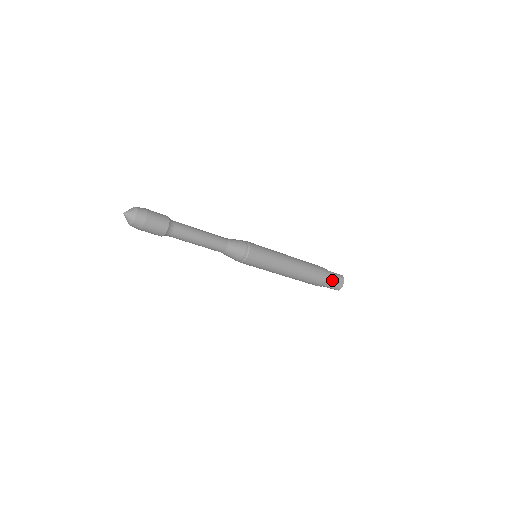
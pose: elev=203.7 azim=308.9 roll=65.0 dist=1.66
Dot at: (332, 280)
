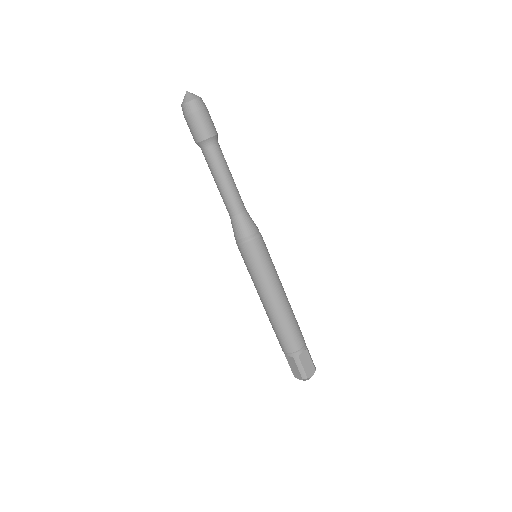
Dot at: (305, 358)
